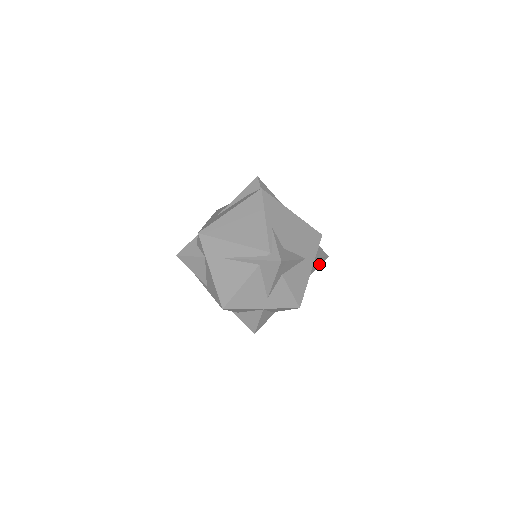
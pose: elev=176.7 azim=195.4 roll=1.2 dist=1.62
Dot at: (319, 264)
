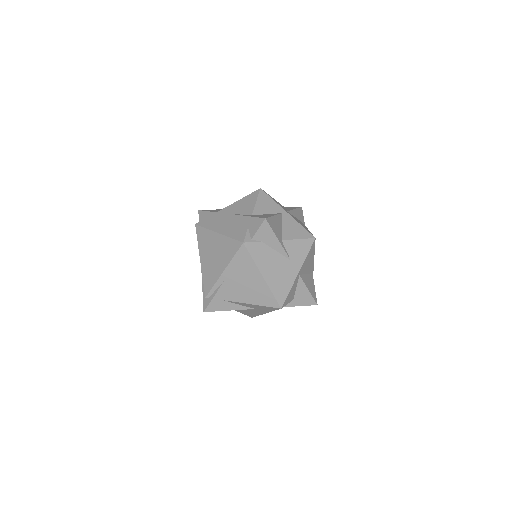
Dot at: occluded
